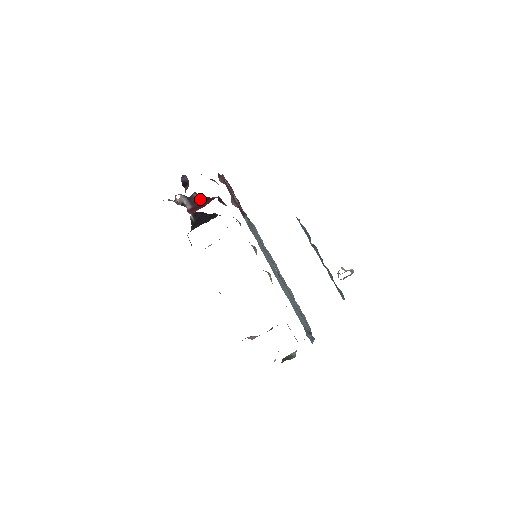
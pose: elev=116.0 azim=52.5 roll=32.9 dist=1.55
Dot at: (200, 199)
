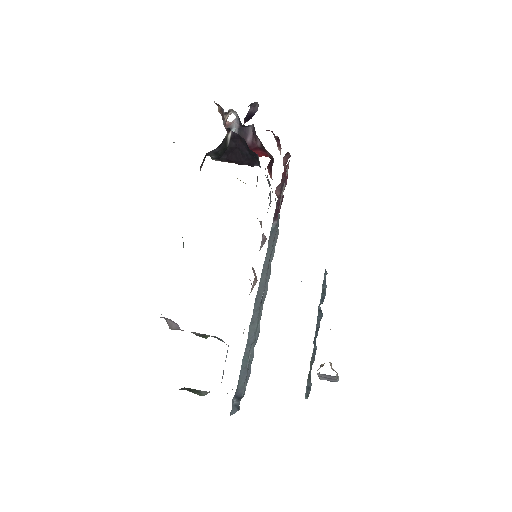
Dot at: (252, 141)
